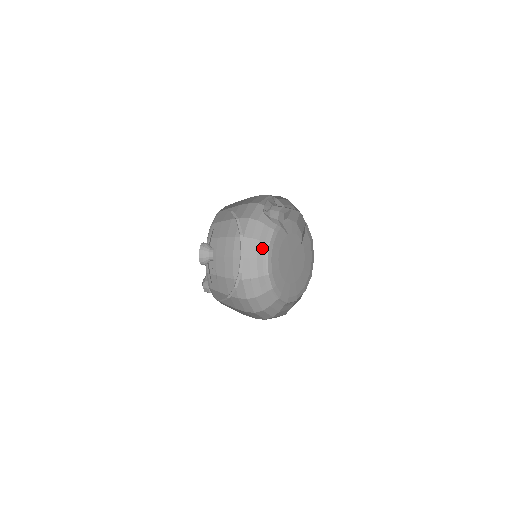
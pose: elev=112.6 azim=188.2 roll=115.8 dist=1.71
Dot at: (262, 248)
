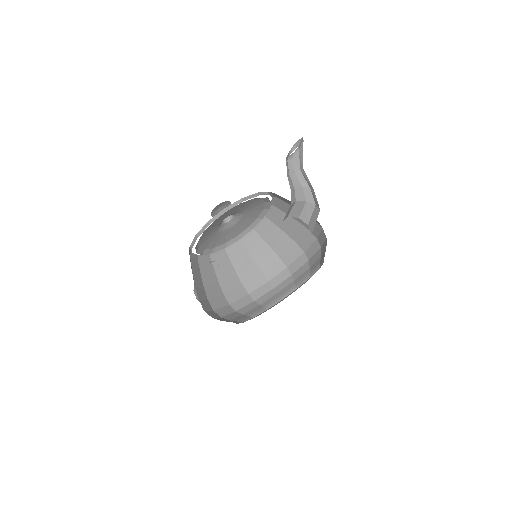
Dot at: (273, 299)
